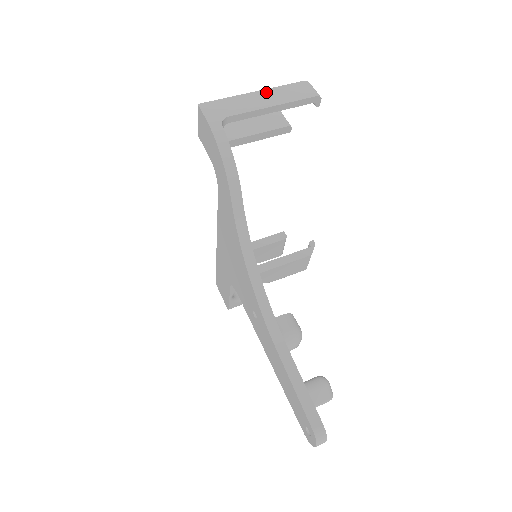
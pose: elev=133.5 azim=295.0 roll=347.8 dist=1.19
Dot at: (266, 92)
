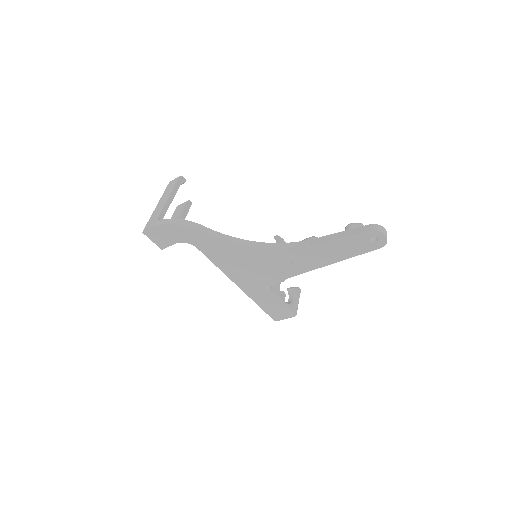
Dot at: (161, 200)
